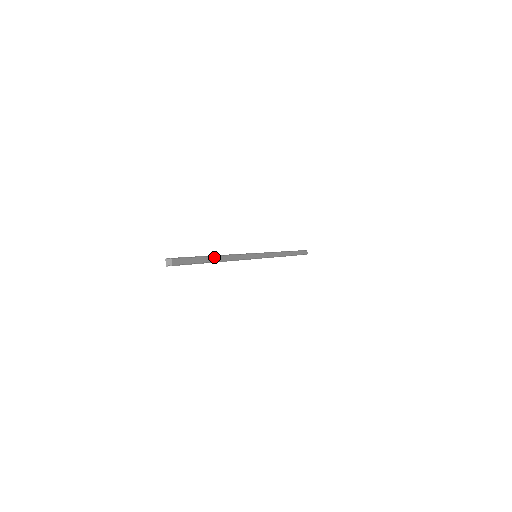
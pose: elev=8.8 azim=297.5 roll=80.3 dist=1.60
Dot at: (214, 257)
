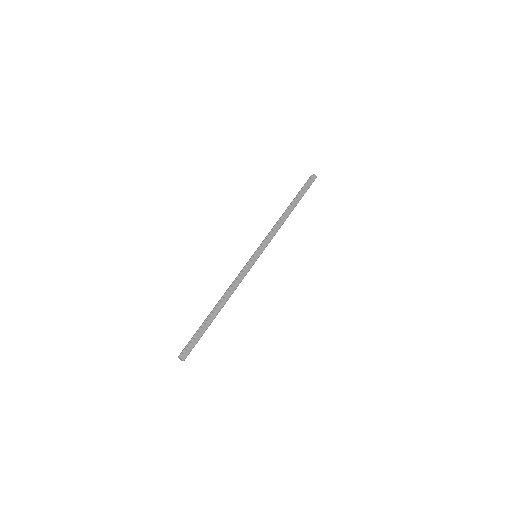
Dot at: (214, 313)
